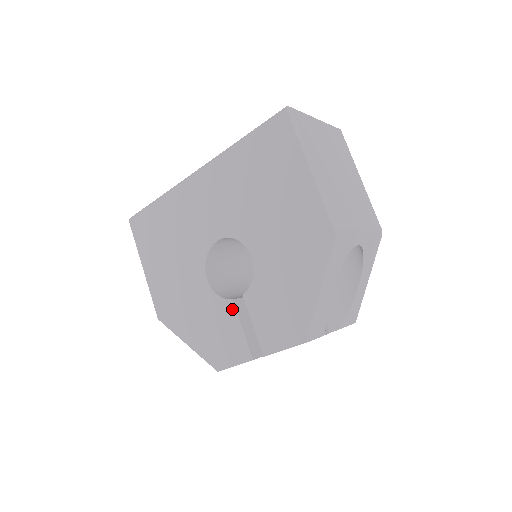
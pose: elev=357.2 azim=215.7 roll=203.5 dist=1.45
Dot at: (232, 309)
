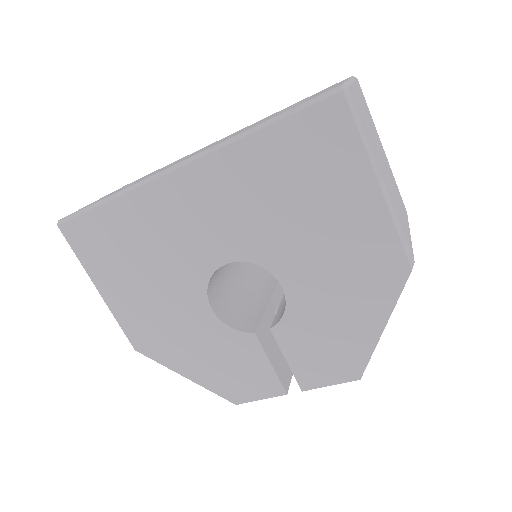
Dot at: (254, 343)
